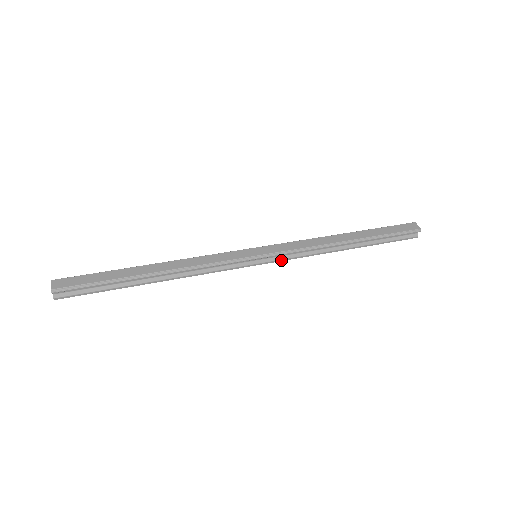
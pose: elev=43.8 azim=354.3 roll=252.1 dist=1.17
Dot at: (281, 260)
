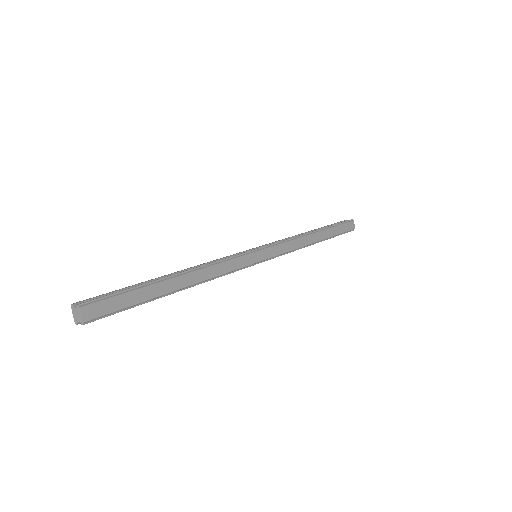
Dot at: occluded
